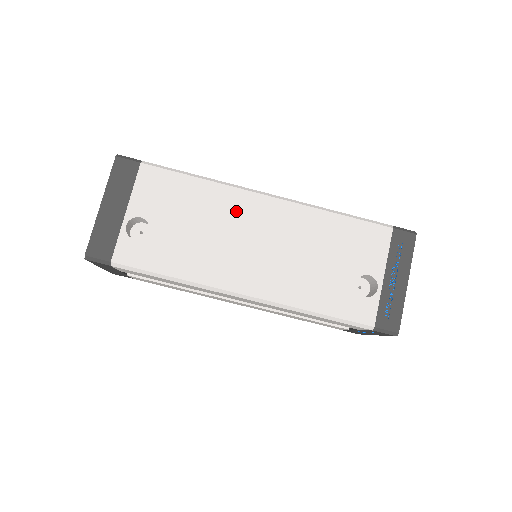
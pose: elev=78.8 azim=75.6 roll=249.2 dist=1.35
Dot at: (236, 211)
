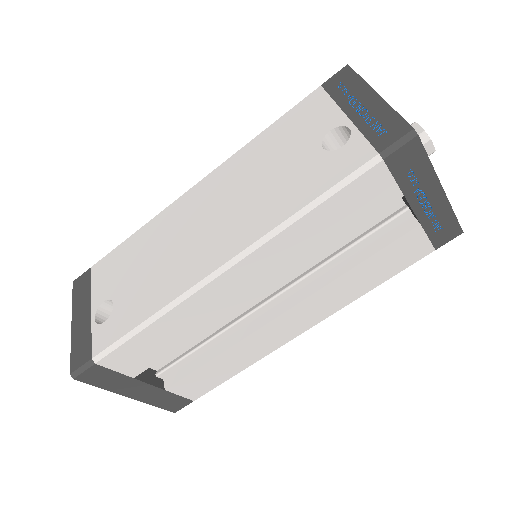
Dot at: (176, 220)
